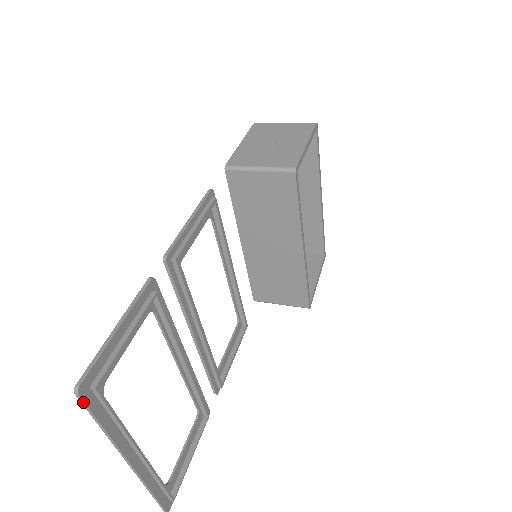
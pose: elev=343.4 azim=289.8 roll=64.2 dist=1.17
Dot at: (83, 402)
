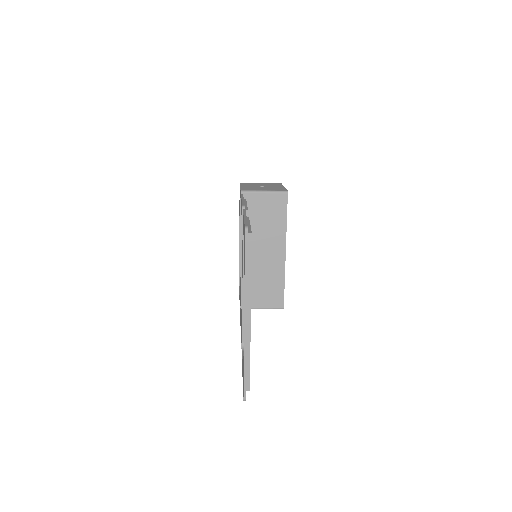
Dot at: (247, 239)
